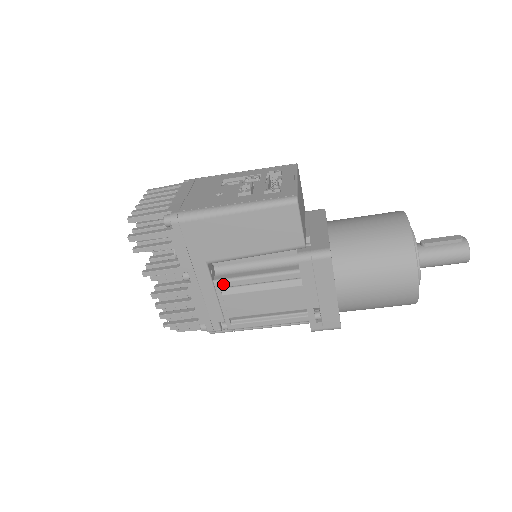
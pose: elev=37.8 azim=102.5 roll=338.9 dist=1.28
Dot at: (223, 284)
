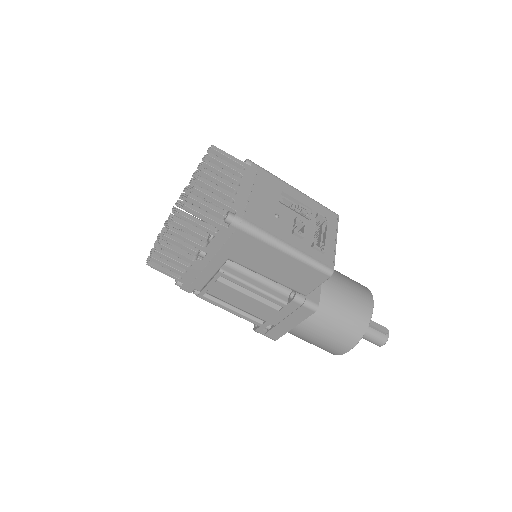
Dot at: (226, 276)
